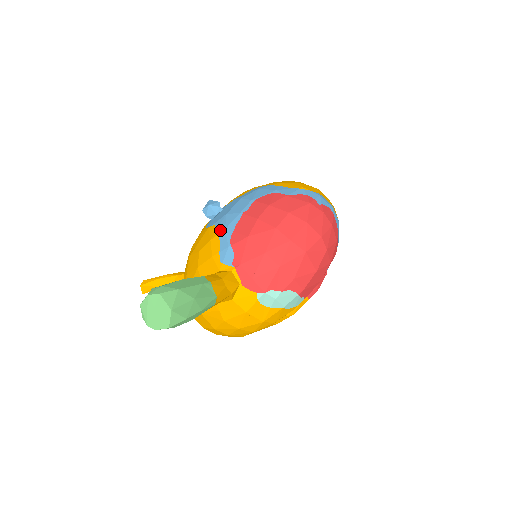
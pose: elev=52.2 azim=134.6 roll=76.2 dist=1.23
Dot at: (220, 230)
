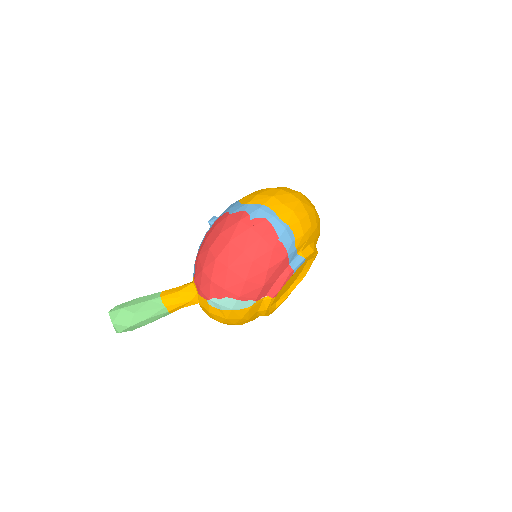
Dot at: occluded
